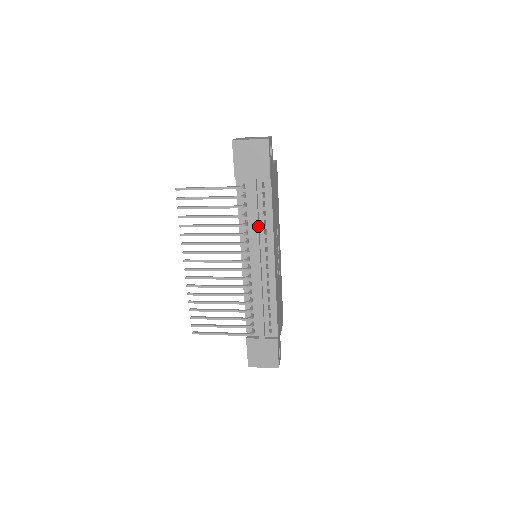
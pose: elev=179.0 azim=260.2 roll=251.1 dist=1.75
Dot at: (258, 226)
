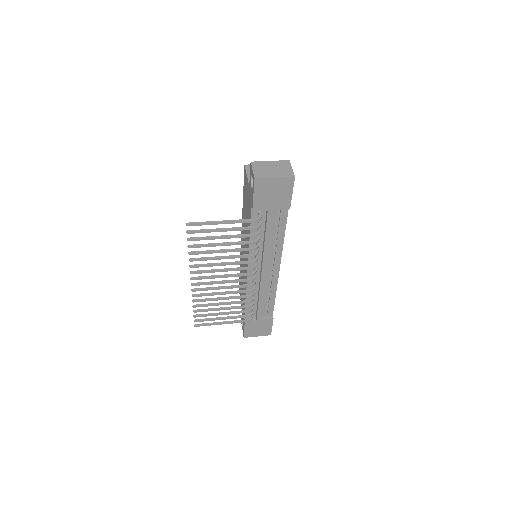
Dot at: (270, 246)
